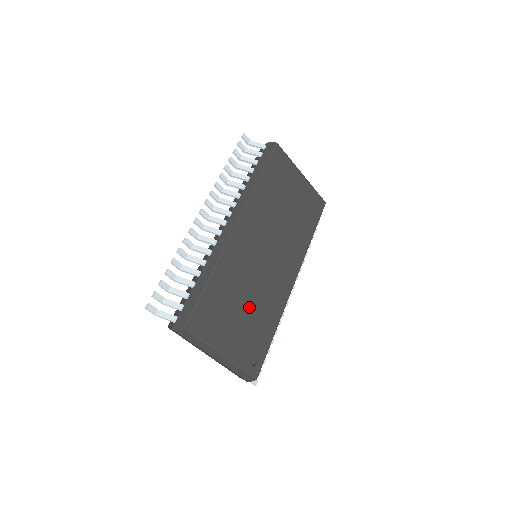
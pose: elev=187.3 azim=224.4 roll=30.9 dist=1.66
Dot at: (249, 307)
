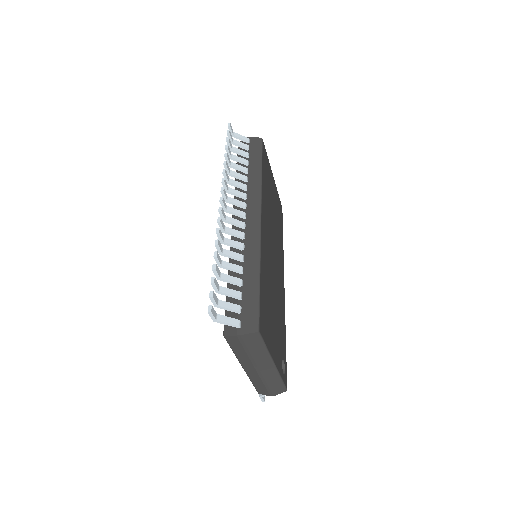
Dot at: (275, 309)
